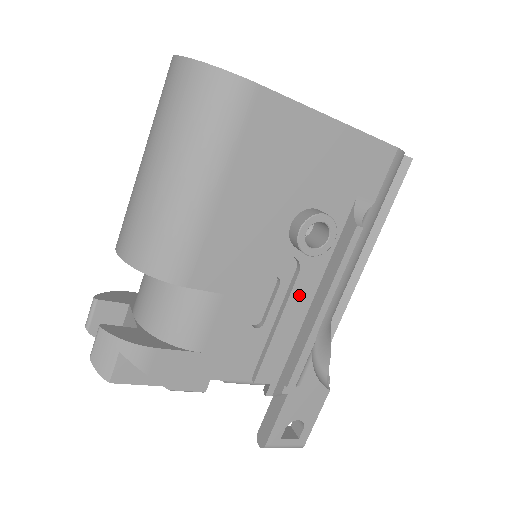
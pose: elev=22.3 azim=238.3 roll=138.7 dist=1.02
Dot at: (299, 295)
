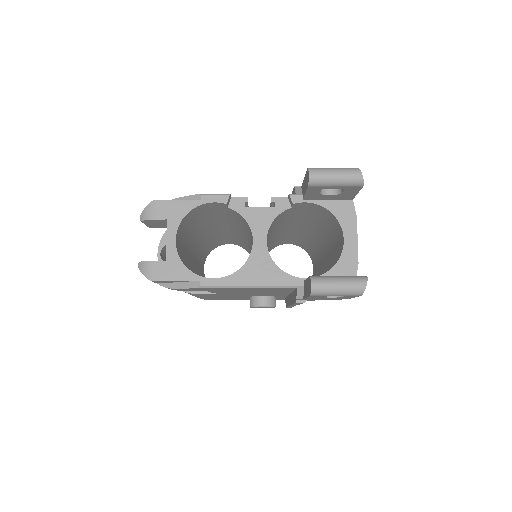
Dot at: occluded
